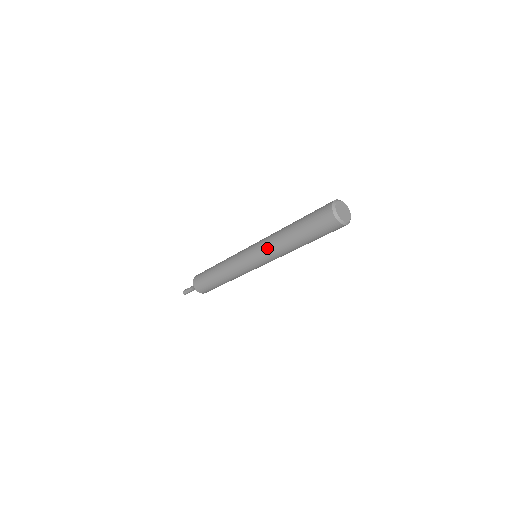
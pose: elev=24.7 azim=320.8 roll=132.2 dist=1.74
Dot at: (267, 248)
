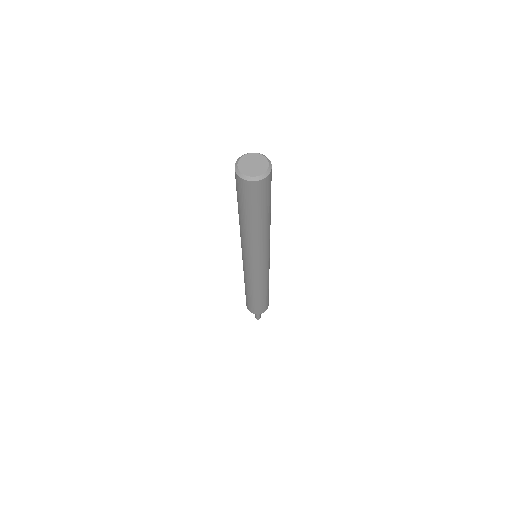
Dot at: (247, 248)
